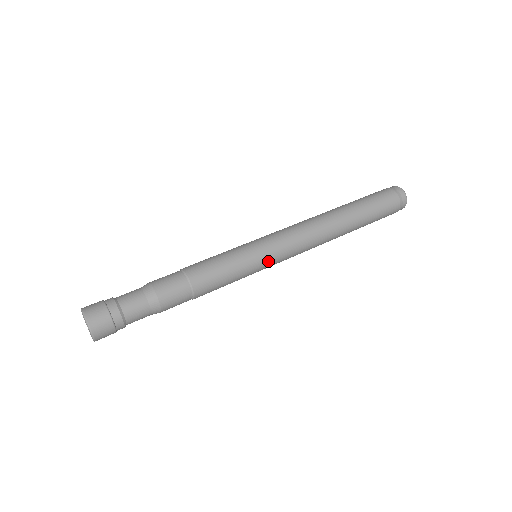
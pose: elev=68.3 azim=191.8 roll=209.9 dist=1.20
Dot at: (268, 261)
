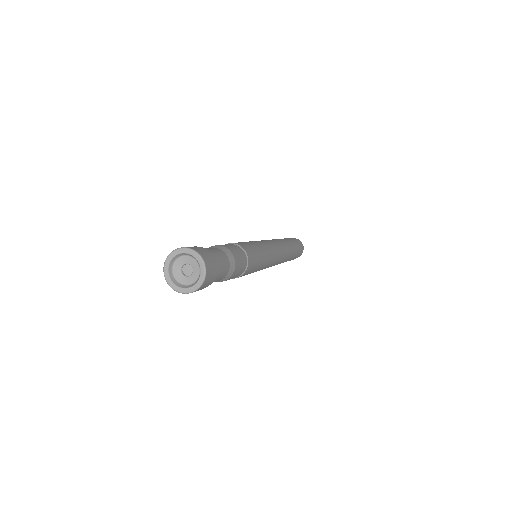
Dot at: (267, 246)
